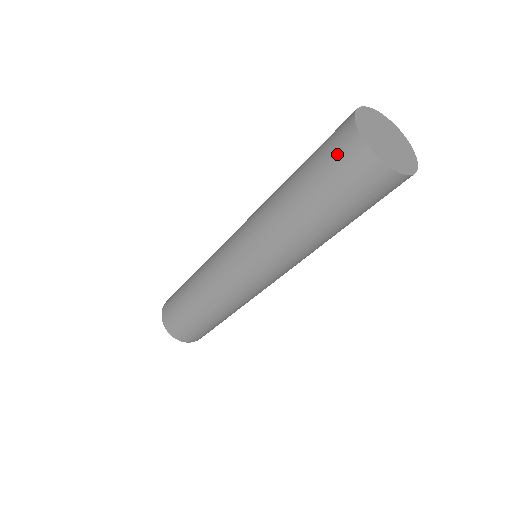
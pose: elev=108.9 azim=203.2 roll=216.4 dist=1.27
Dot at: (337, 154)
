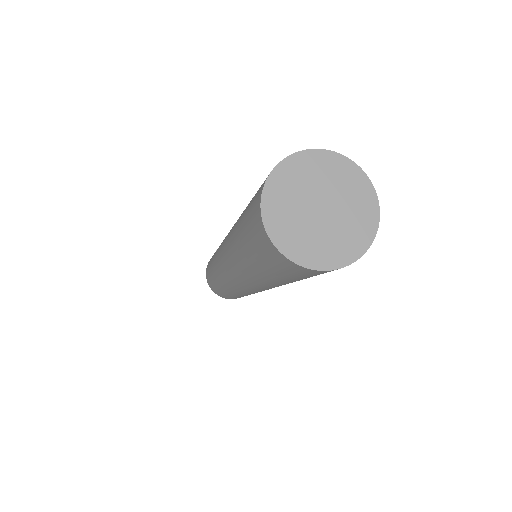
Dot at: (287, 271)
